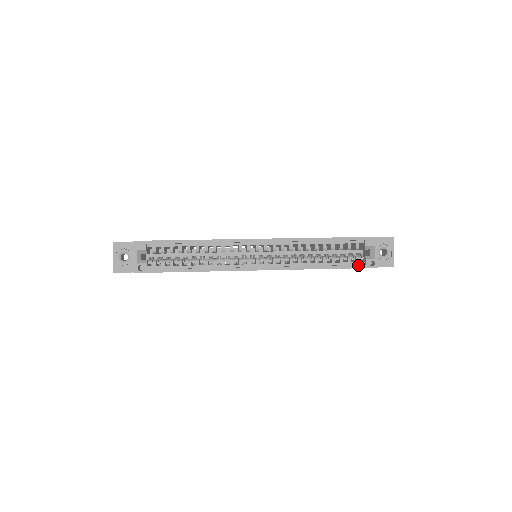
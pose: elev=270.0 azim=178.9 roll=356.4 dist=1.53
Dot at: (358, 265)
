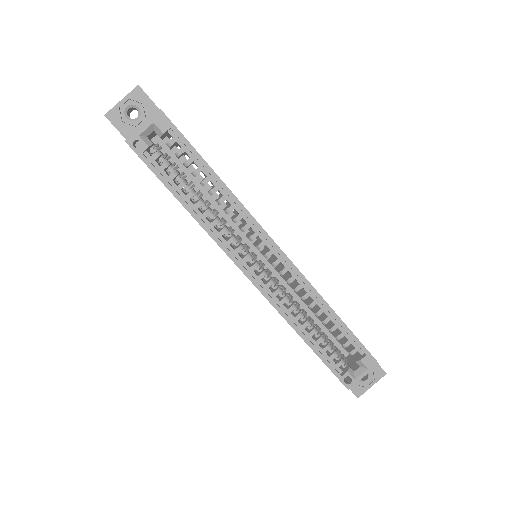
Dot at: (335, 369)
